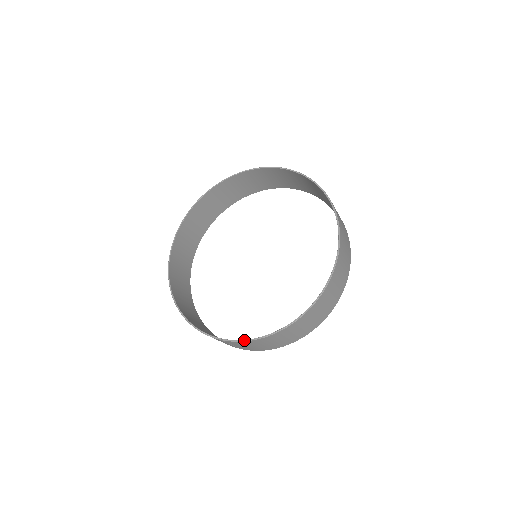
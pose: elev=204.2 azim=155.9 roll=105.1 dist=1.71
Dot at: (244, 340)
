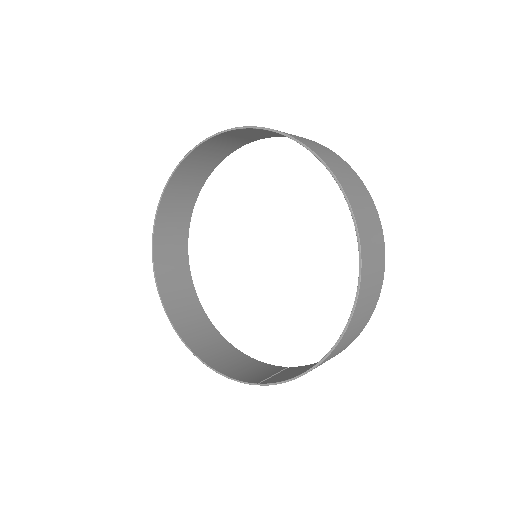
Dot at: (284, 381)
